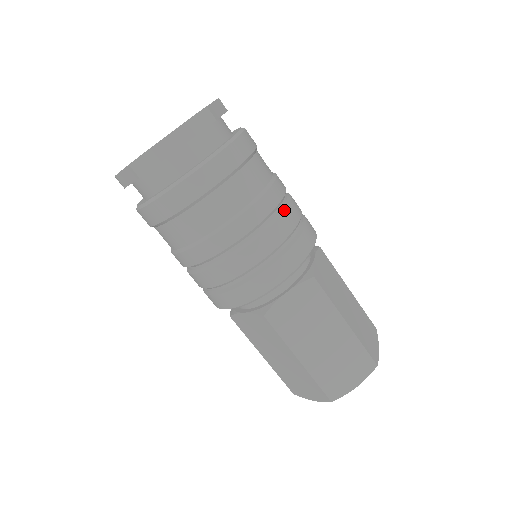
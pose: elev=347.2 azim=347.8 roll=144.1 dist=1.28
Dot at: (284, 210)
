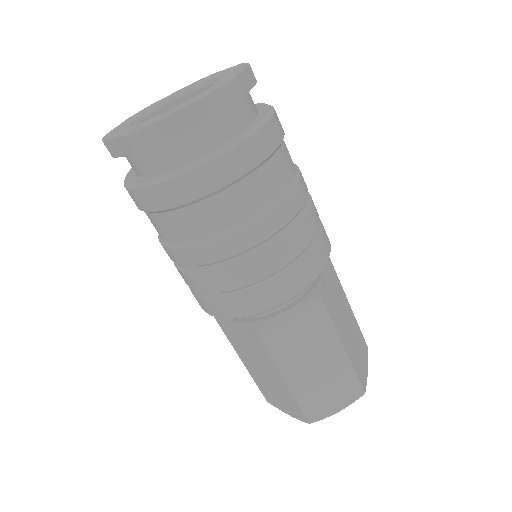
Dot at: (303, 219)
